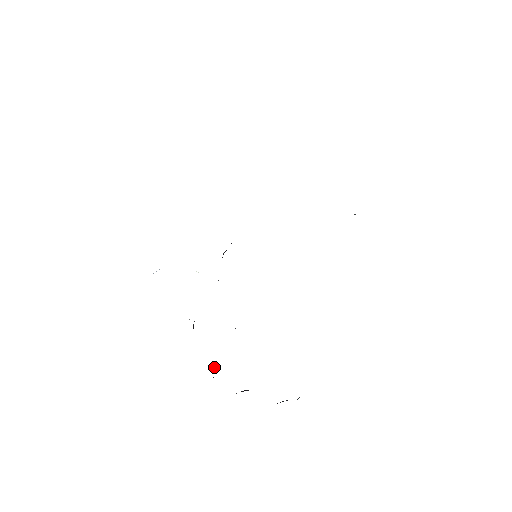
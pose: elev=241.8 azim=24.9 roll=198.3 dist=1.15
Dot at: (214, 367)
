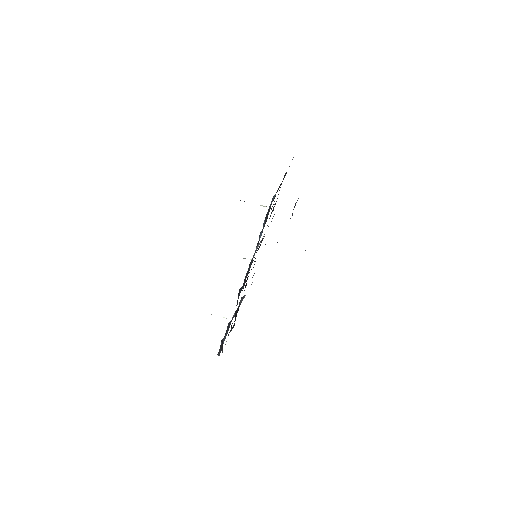
Dot at: (235, 316)
